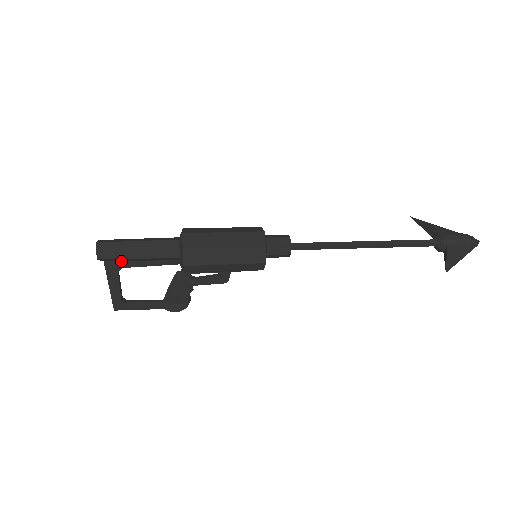
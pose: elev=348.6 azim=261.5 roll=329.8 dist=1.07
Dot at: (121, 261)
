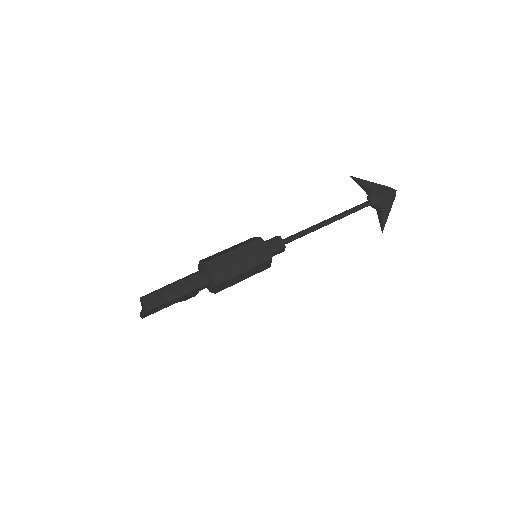
Dot at: occluded
